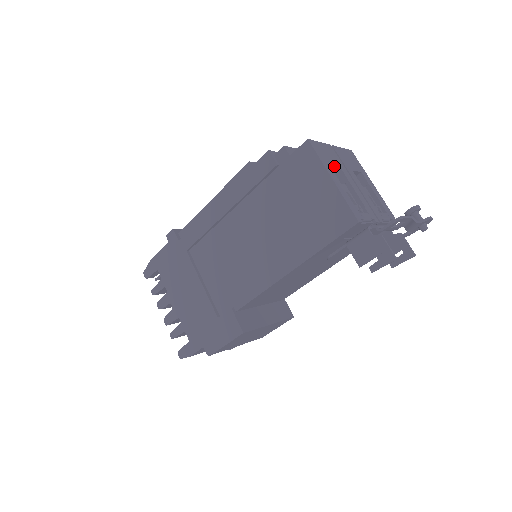
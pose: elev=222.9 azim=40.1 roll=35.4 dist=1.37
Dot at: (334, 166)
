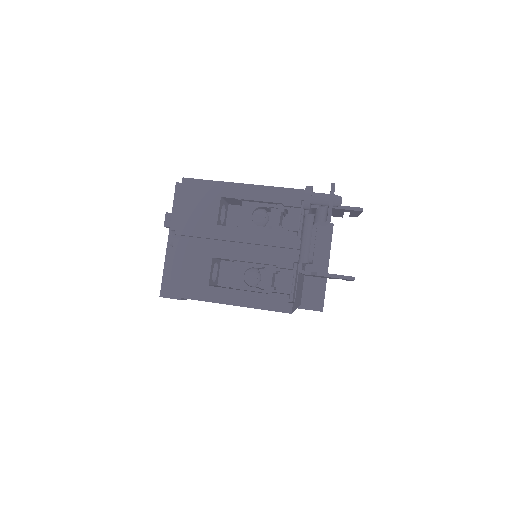
Dot at: (208, 274)
